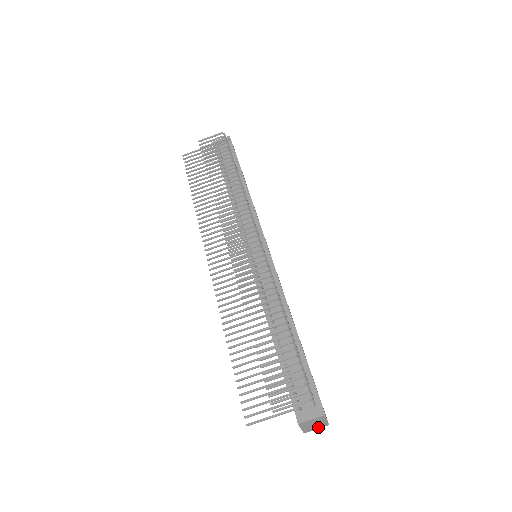
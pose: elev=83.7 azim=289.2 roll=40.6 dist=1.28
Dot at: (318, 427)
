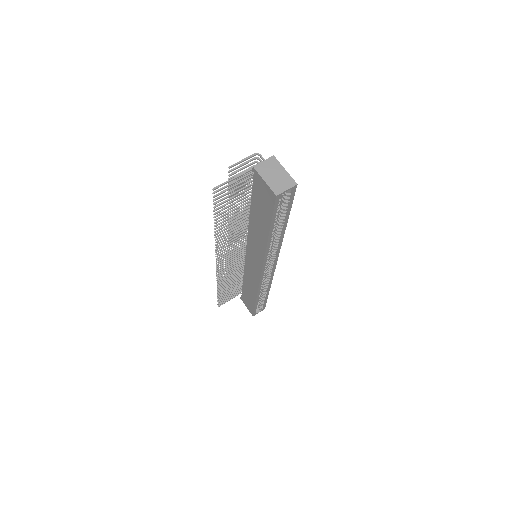
Dot at: (286, 186)
